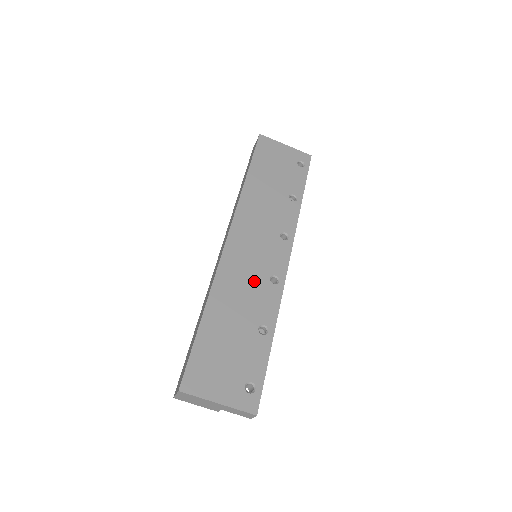
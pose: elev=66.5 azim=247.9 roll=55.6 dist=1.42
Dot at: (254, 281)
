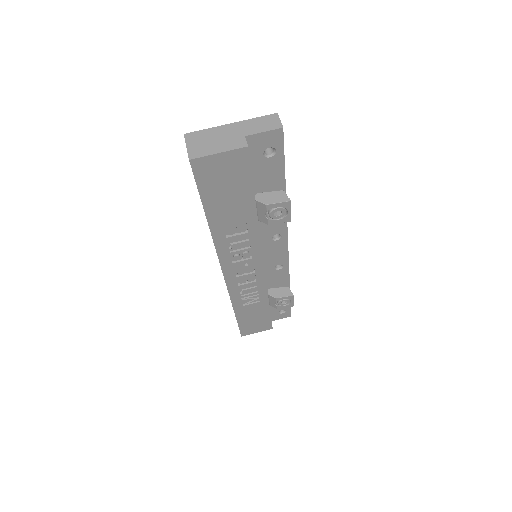
Dot at: occluded
